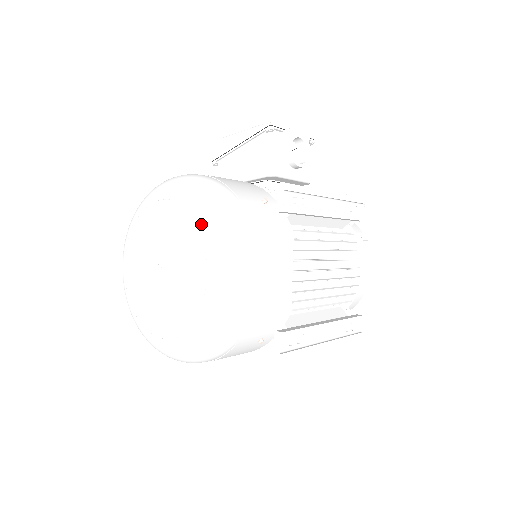
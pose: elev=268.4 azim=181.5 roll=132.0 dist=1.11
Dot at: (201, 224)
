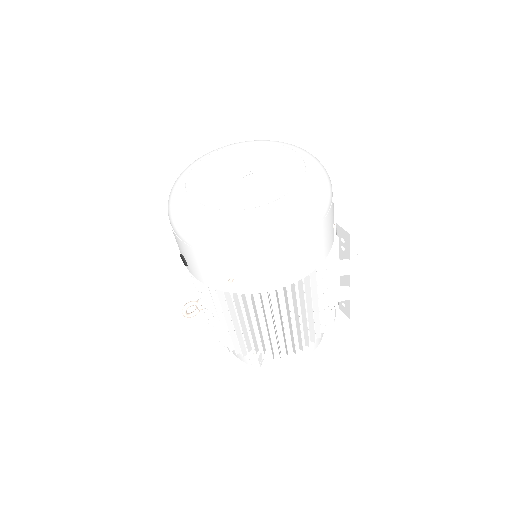
Dot at: (266, 142)
